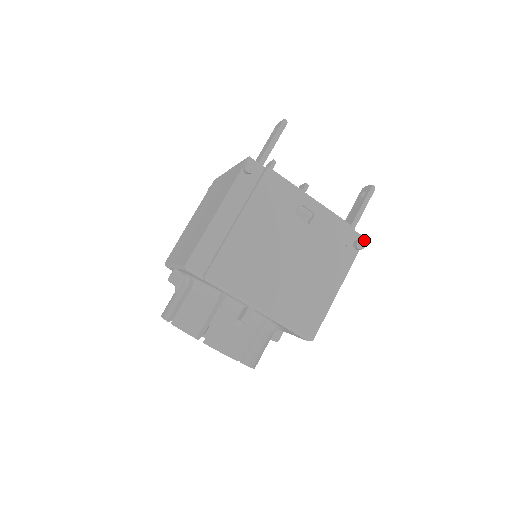
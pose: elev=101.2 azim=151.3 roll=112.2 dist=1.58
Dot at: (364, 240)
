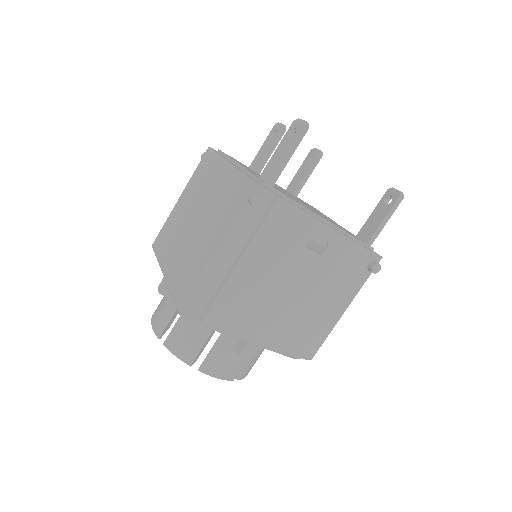
Dot at: (380, 259)
